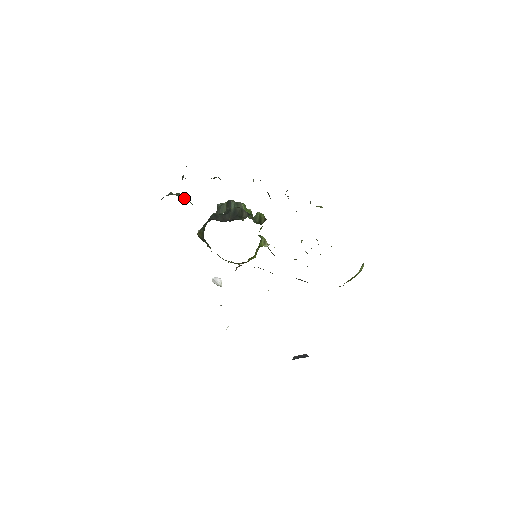
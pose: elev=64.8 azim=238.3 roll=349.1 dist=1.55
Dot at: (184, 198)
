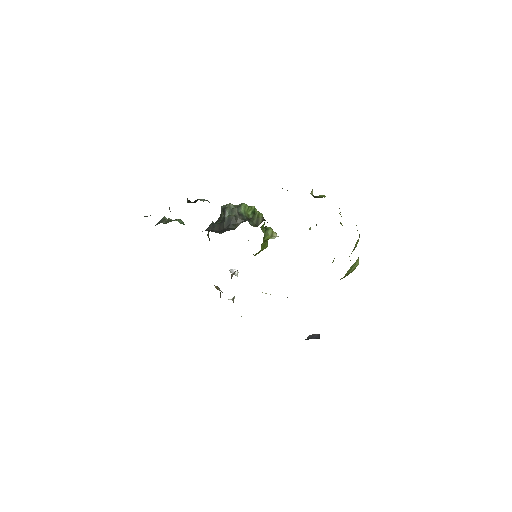
Dot at: (176, 220)
